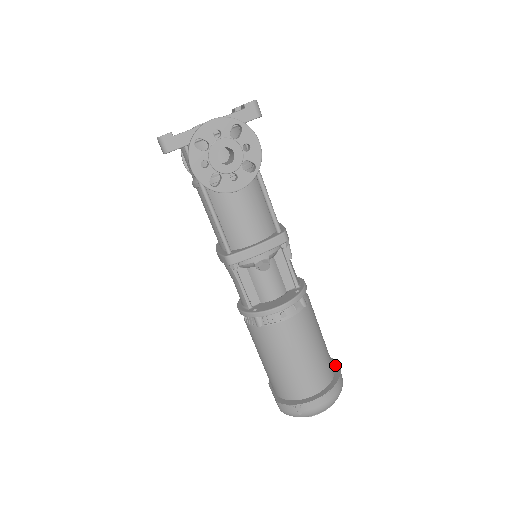
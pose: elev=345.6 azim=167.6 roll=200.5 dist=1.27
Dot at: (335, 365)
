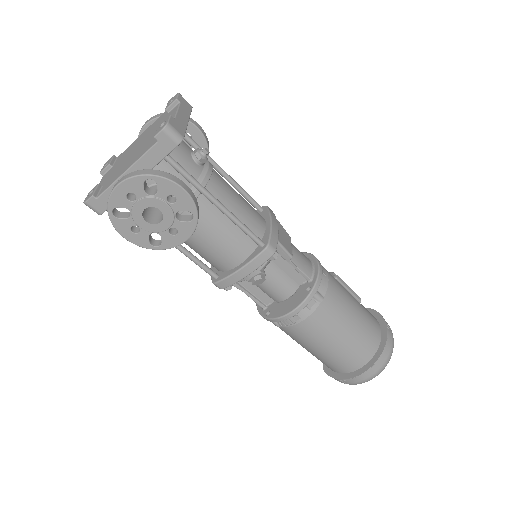
Dot at: (383, 328)
